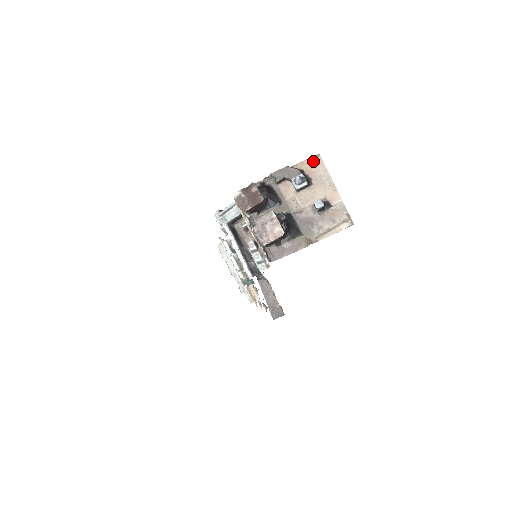
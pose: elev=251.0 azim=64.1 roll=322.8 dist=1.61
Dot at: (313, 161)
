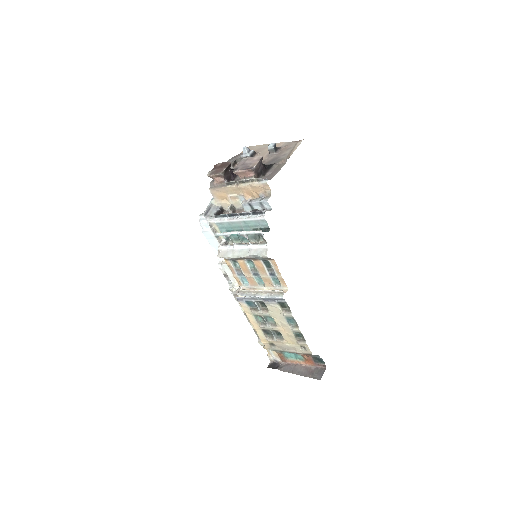
Dot at: occluded
